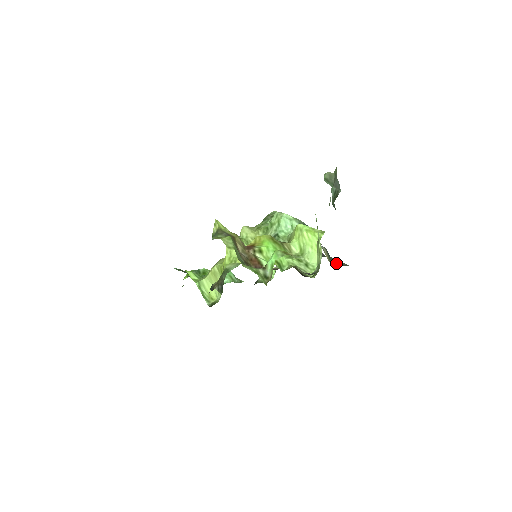
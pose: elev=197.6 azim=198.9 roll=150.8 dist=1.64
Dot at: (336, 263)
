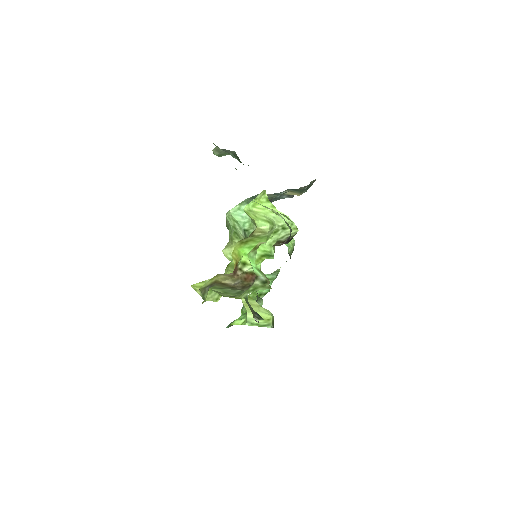
Dot at: (306, 189)
